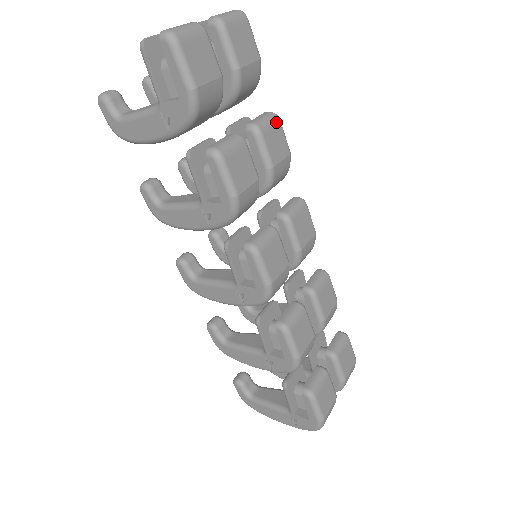
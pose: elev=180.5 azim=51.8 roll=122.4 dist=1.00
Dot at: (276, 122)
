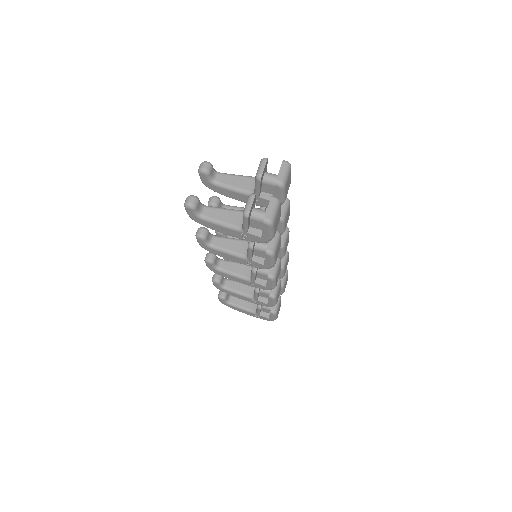
Dot at: (289, 206)
